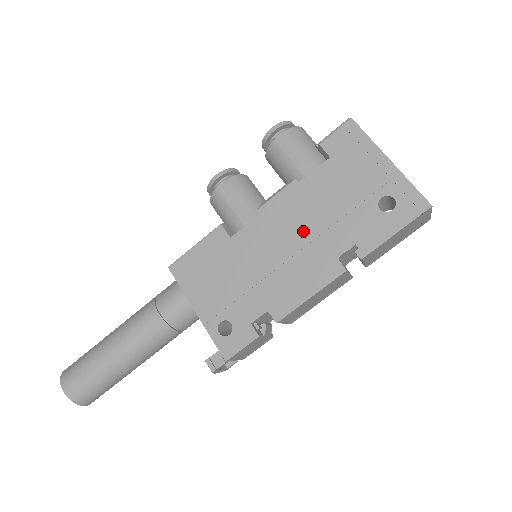
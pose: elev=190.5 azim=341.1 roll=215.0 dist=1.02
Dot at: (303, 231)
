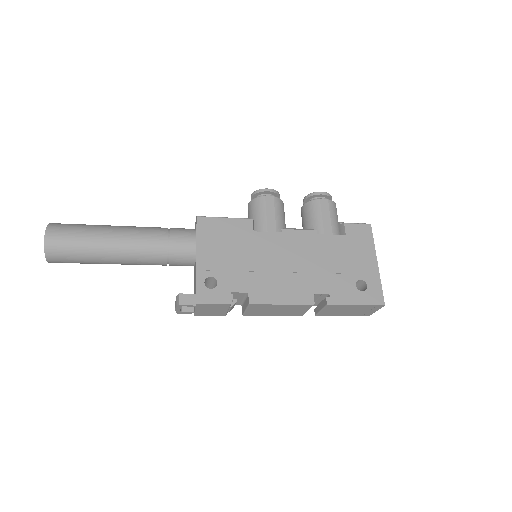
Dot at: (303, 263)
